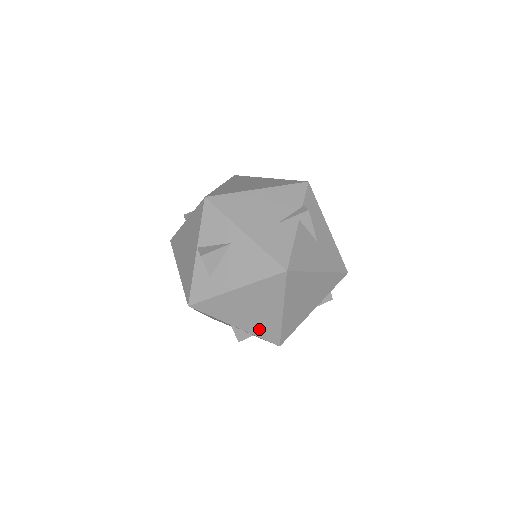
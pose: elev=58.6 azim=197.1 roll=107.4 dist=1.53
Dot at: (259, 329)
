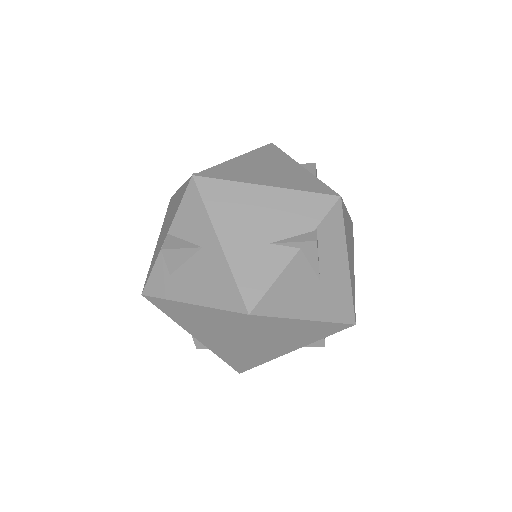
Dot at: (217, 349)
